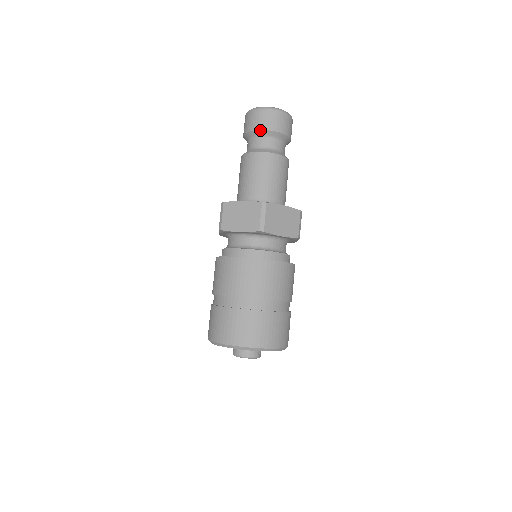
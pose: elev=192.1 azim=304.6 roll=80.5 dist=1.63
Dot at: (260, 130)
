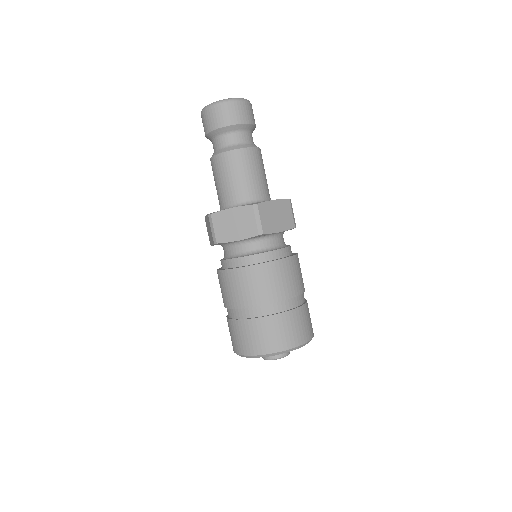
Dot at: (224, 127)
